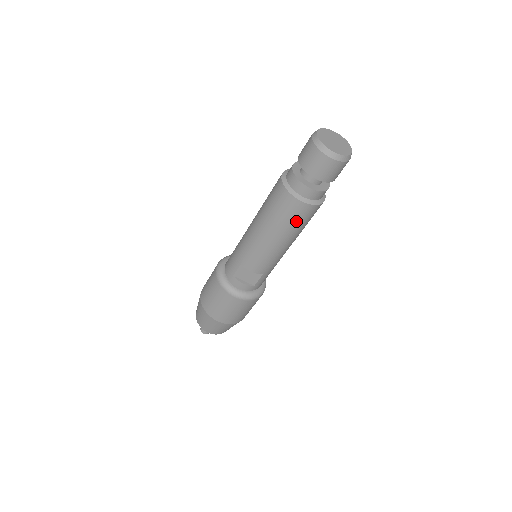
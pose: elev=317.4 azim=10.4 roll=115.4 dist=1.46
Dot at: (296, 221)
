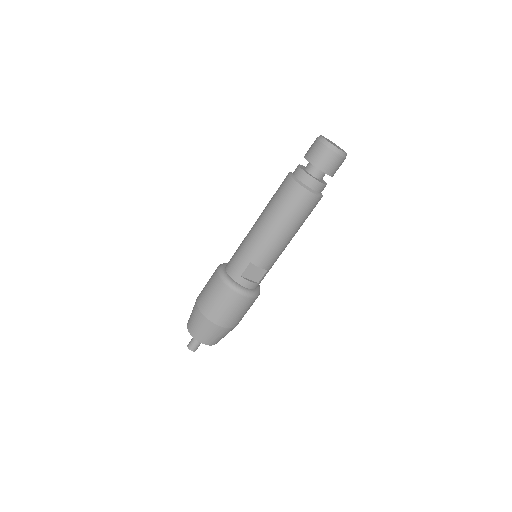
Dot at: (305, 212)
